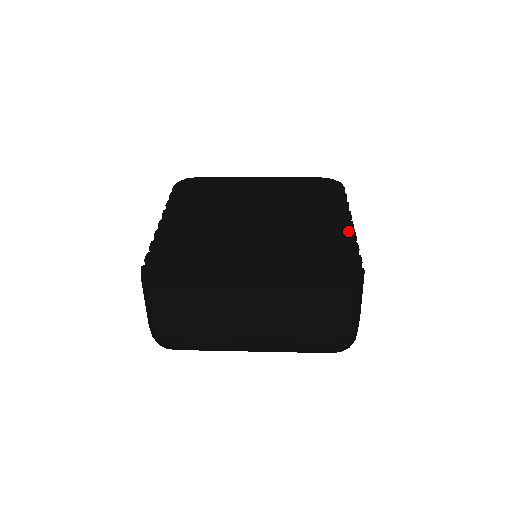
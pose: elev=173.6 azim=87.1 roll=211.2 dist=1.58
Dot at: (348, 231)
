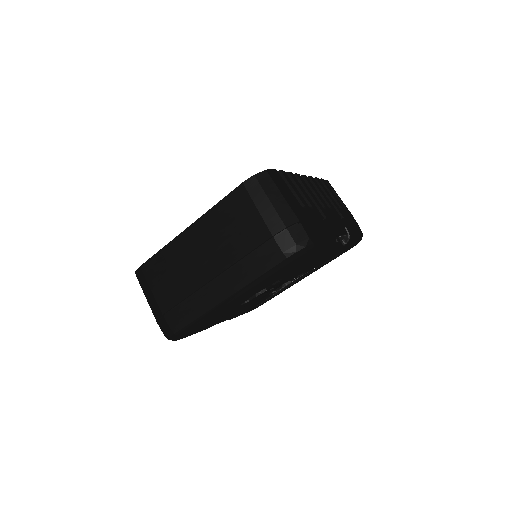
Dot at: occluded
